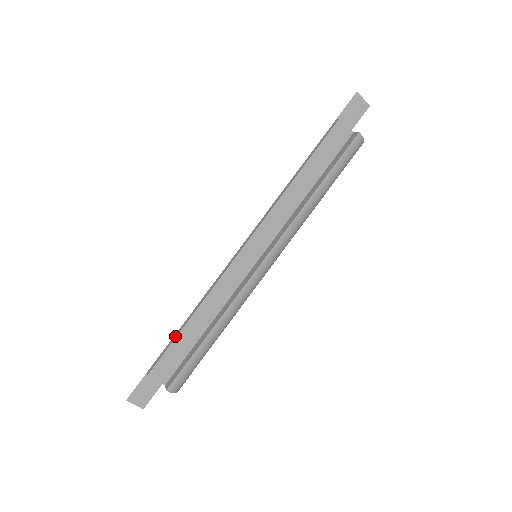
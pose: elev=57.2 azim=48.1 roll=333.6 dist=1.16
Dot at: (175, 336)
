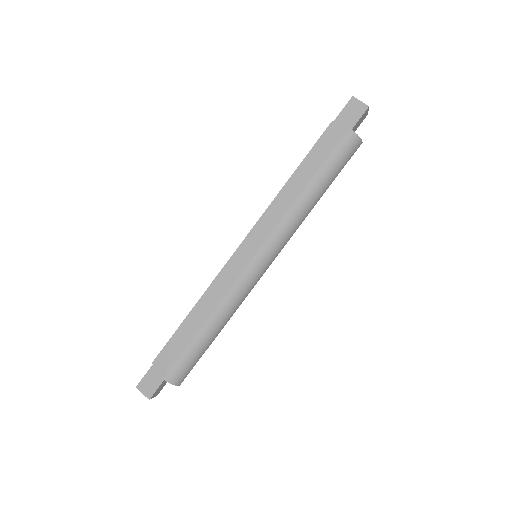
Dot at: (178, 328)
